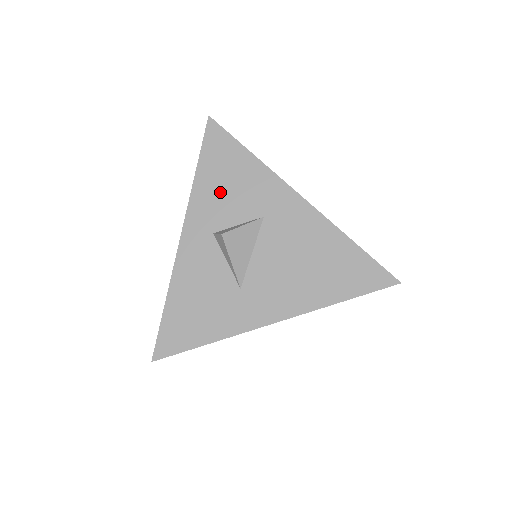
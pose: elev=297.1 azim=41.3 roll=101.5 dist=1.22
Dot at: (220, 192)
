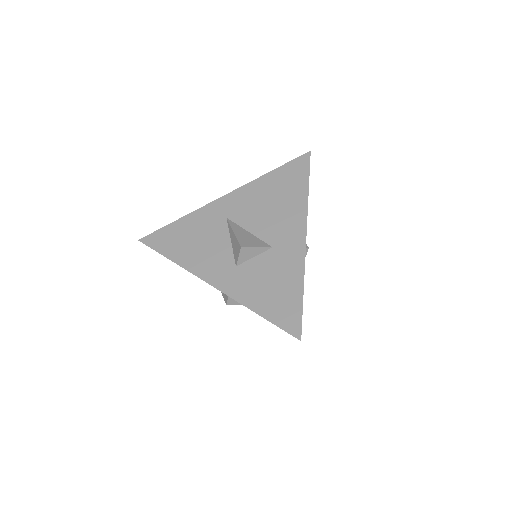
Dot at: occluded
